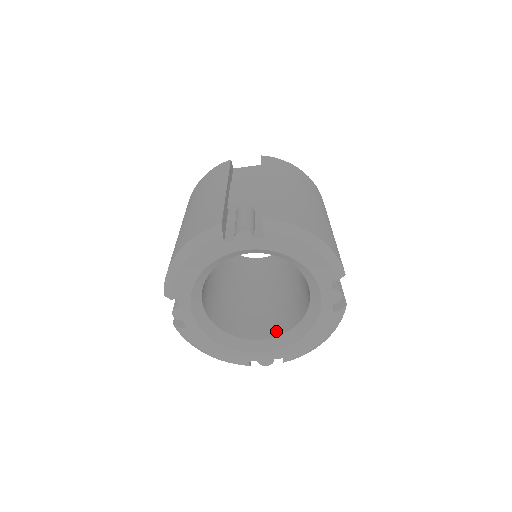
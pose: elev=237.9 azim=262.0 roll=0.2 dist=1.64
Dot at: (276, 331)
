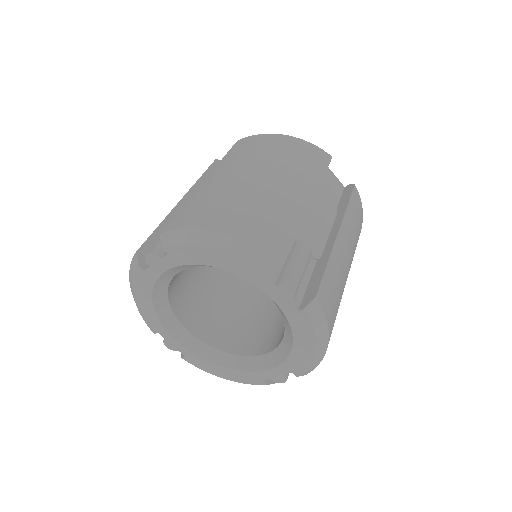
Dot at: (278, 341)
